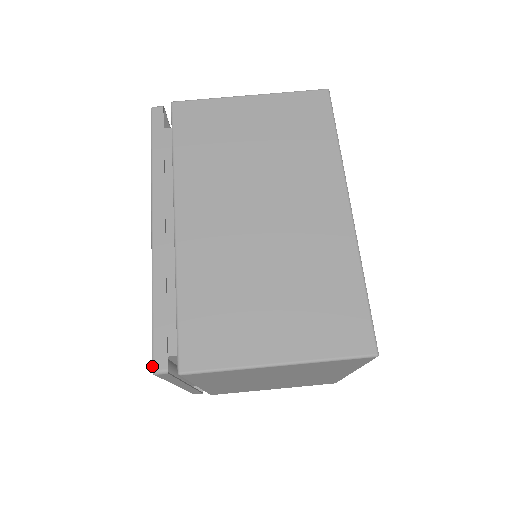
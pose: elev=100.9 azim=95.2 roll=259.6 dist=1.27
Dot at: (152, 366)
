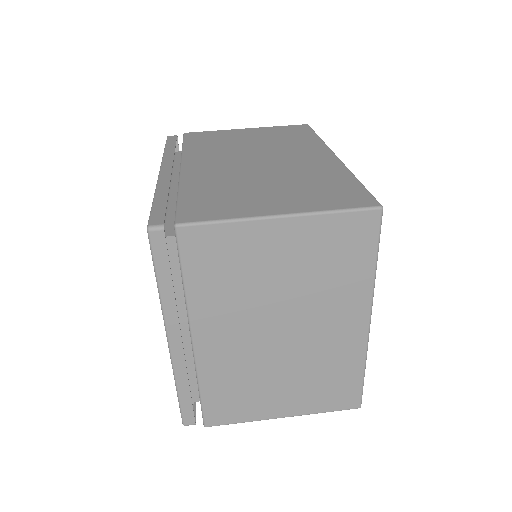
Dot at: occluded
